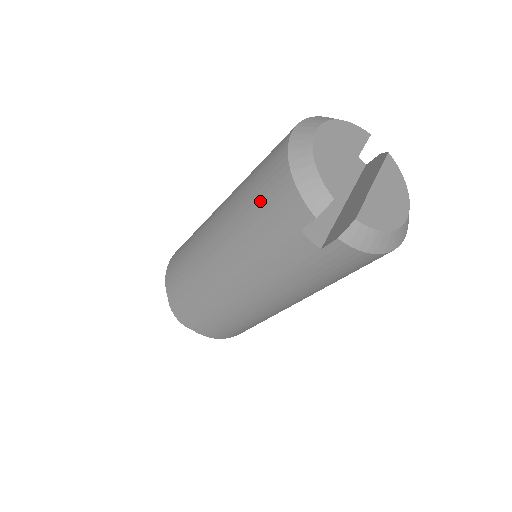
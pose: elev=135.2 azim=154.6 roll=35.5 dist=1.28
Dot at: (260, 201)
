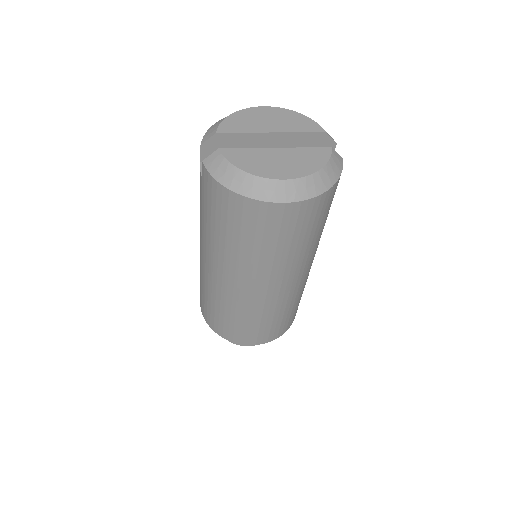
Dot at: occluded
